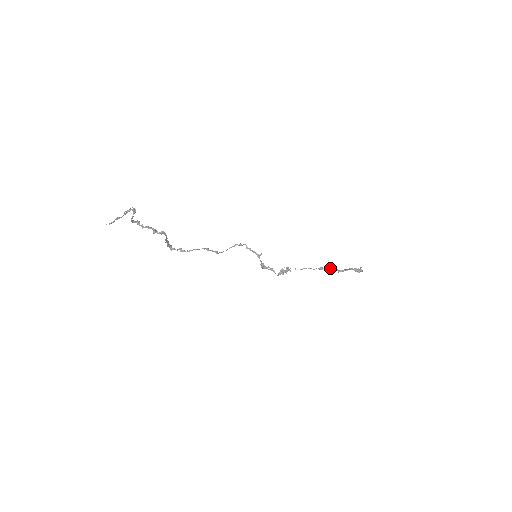
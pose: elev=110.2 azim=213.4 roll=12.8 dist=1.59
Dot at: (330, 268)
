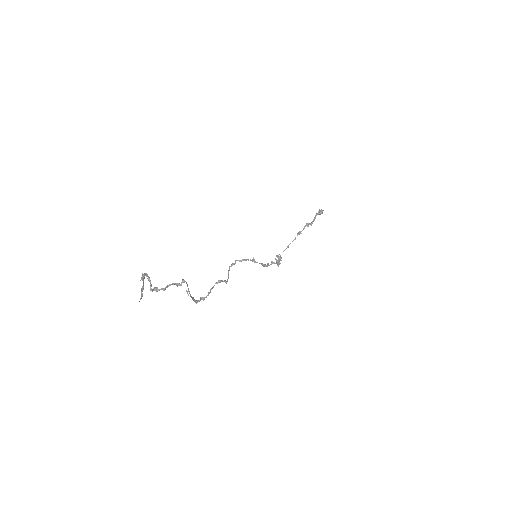
Dot at: (304, 227)
